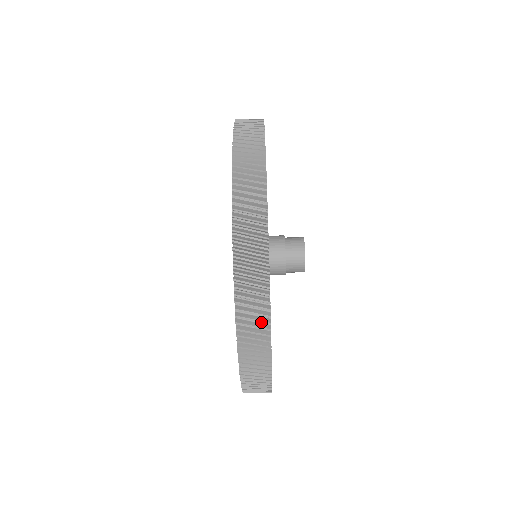
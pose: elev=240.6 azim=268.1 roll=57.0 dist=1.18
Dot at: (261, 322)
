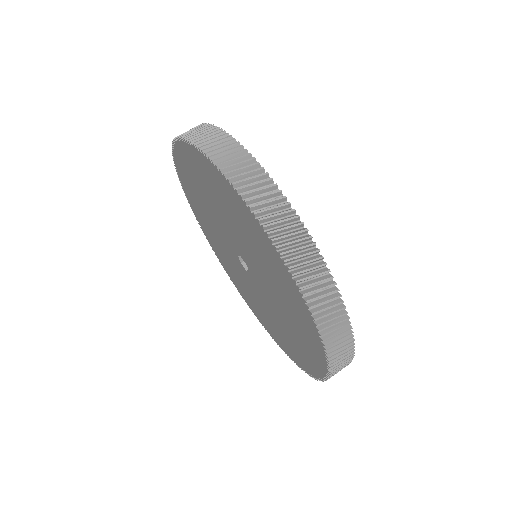
Dot at: (298, 233)
